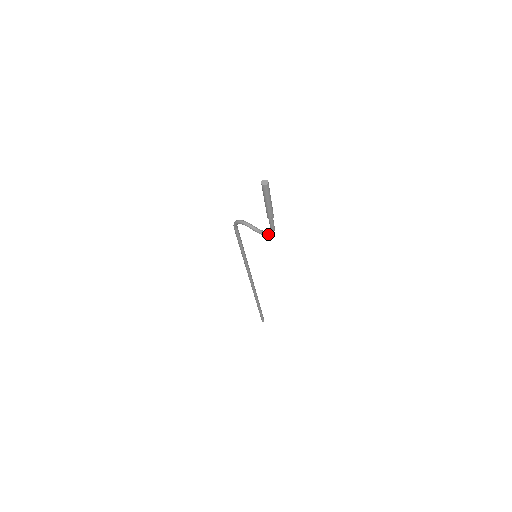
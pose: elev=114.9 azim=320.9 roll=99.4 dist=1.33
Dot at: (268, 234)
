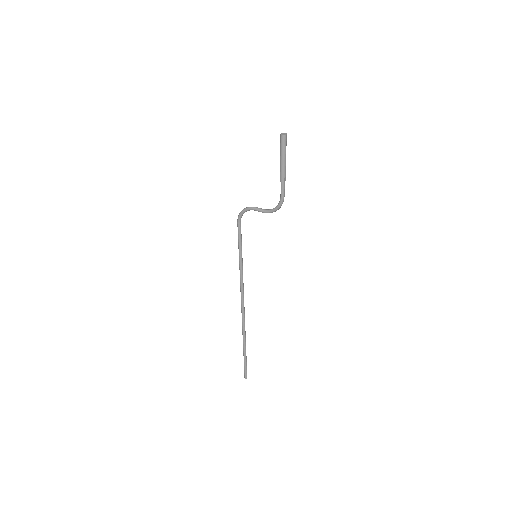
Dot at: (277, 207)
